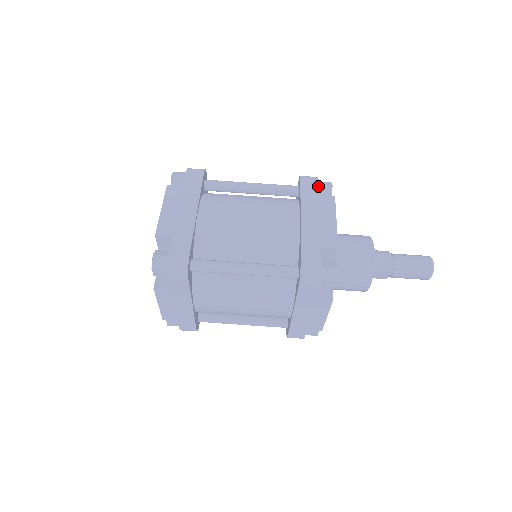
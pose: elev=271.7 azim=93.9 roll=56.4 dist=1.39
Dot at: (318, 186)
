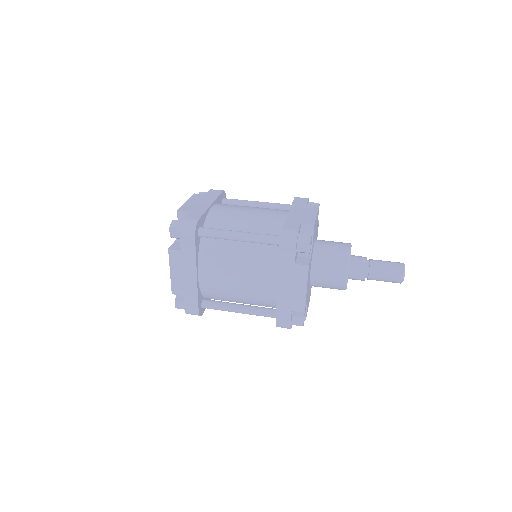
Dot at: (307, 200)
